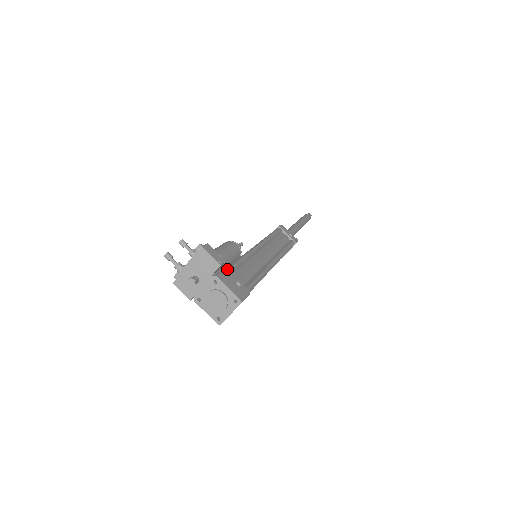
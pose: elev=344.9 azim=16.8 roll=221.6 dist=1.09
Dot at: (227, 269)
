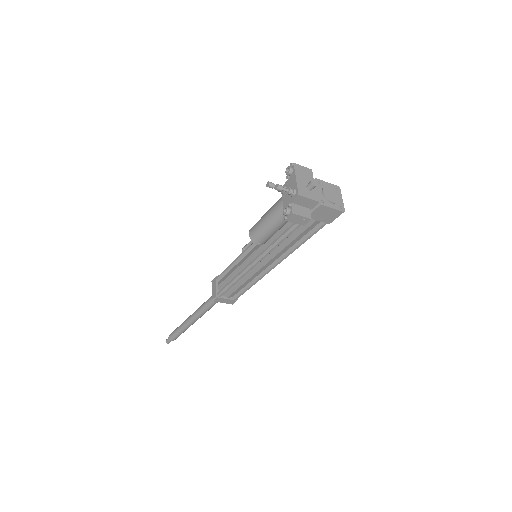
Dot at: occluded
